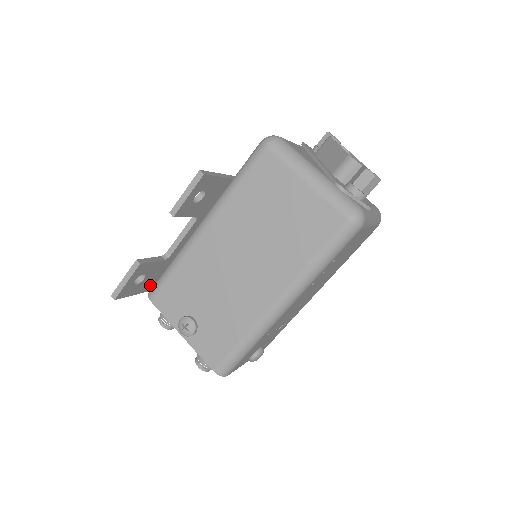
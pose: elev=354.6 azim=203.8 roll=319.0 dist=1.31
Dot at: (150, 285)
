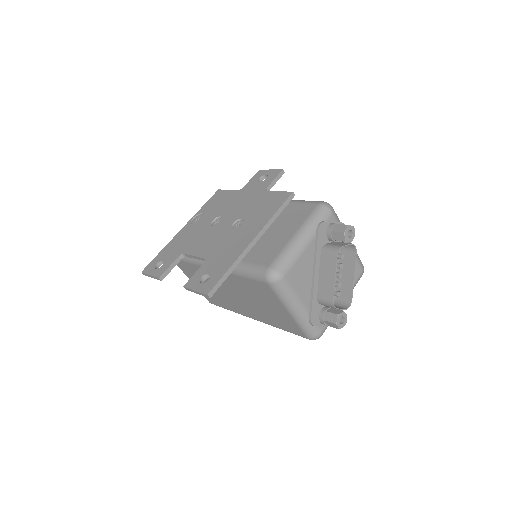
Dot at: occluded
